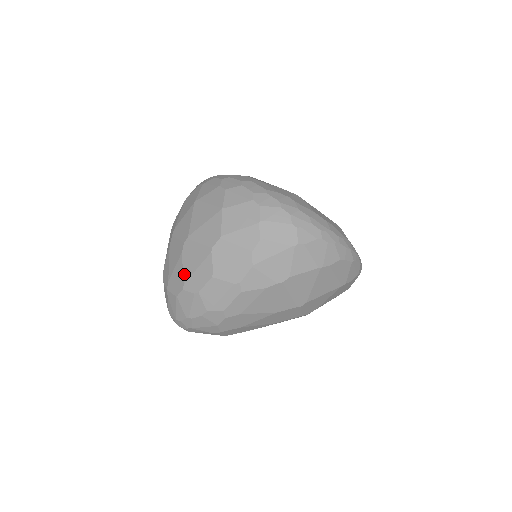
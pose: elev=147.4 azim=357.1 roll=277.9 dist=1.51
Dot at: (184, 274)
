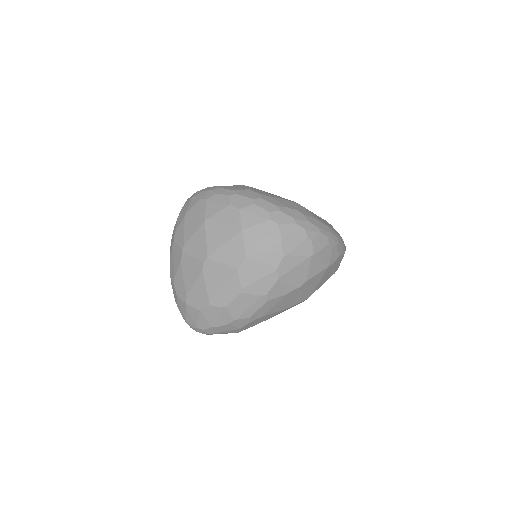
Dot at: (208, 291)
